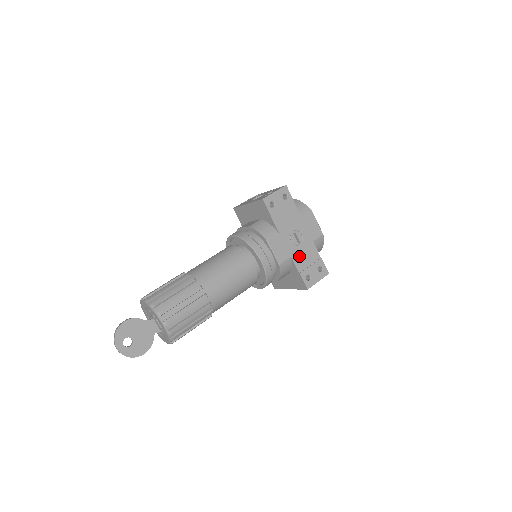
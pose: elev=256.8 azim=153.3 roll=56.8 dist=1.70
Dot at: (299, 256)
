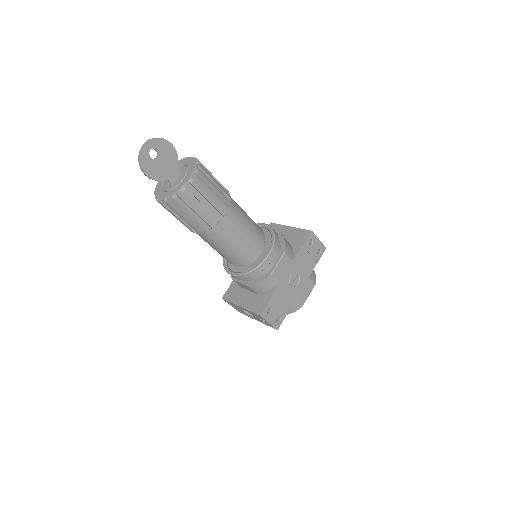
Dot at: (282, 291)
